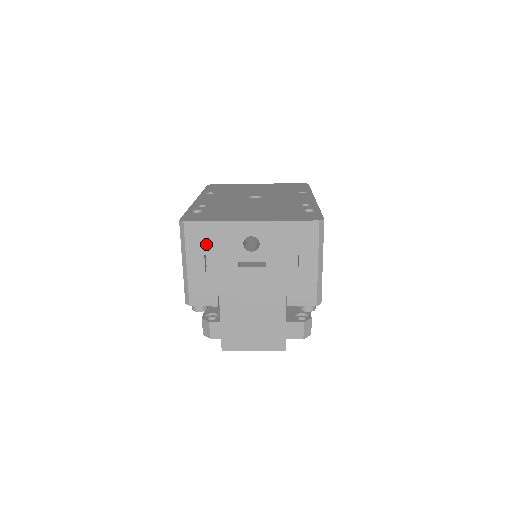
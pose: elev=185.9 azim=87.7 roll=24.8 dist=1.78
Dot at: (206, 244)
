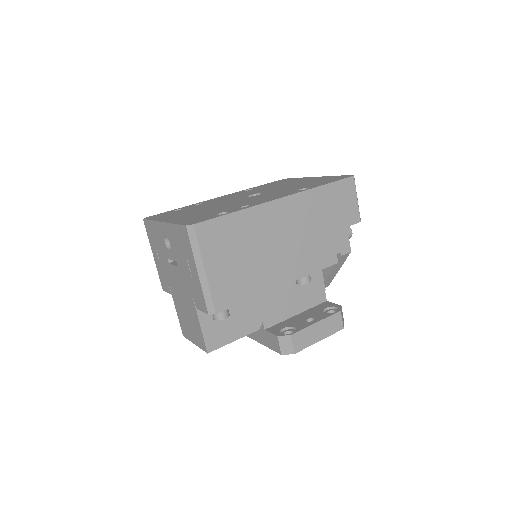
Dot at: (154, 239)
